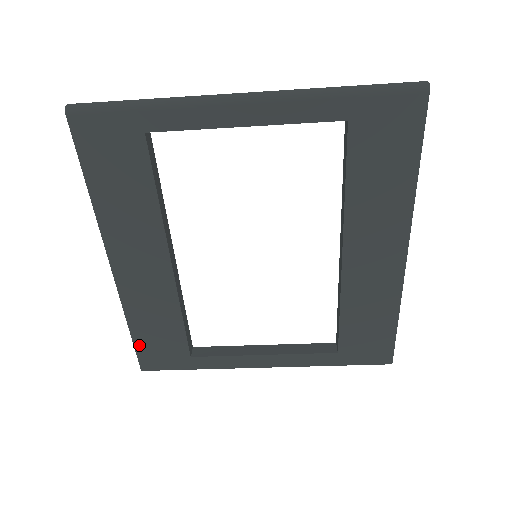
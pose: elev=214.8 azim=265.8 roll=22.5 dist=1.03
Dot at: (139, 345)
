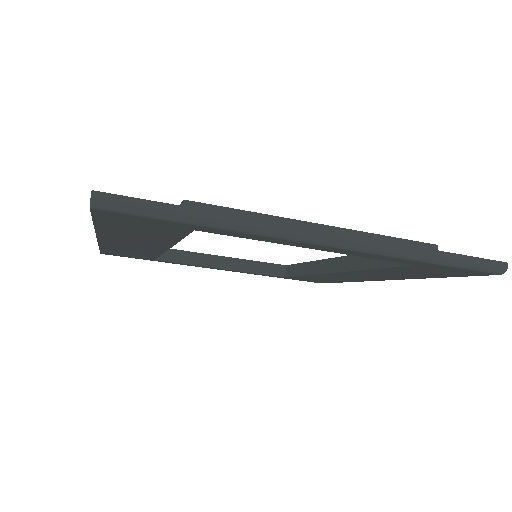
Dot at: (105, 251)
